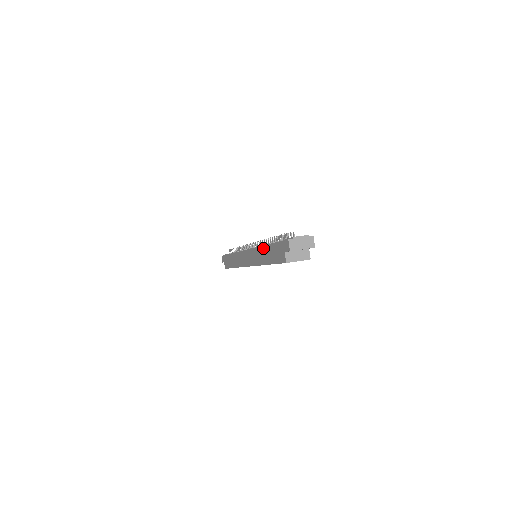
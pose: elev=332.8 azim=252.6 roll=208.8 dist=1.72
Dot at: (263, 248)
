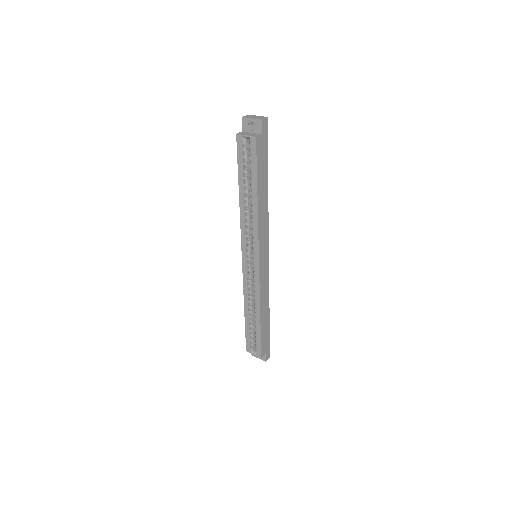
Dot at: occluded
